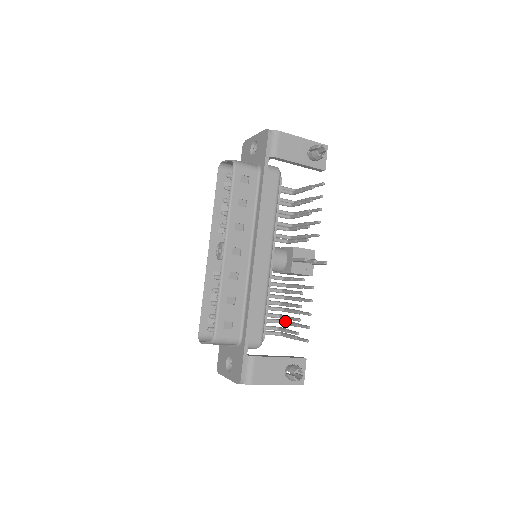
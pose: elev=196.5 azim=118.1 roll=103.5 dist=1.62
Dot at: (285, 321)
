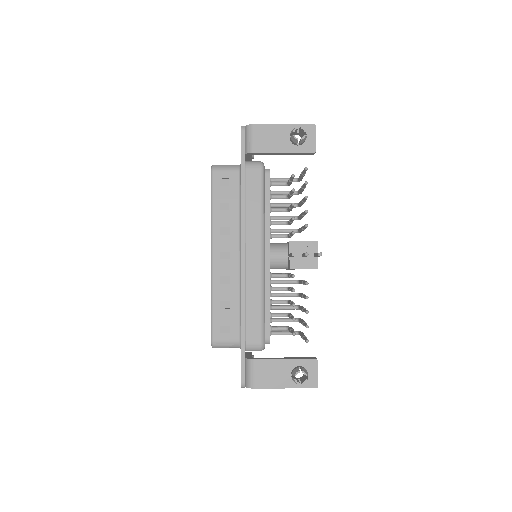
Dot at: (299, 320)
